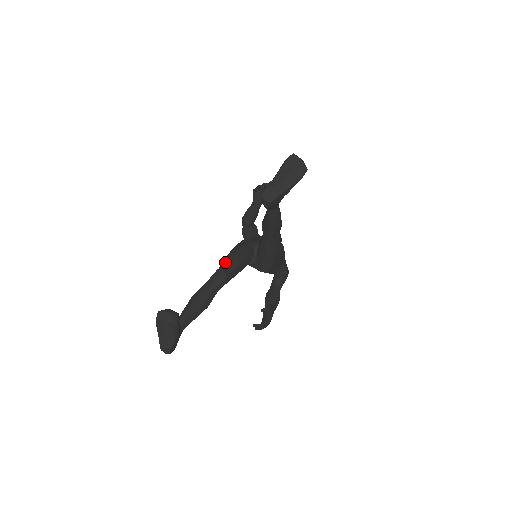
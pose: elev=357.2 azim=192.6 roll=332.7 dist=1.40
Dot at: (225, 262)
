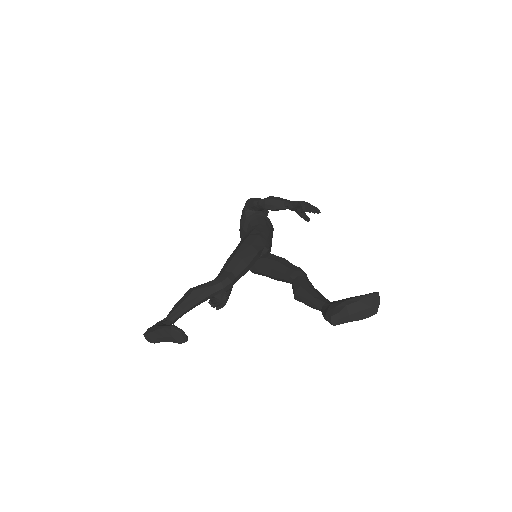
Dot at: (237, 269)
